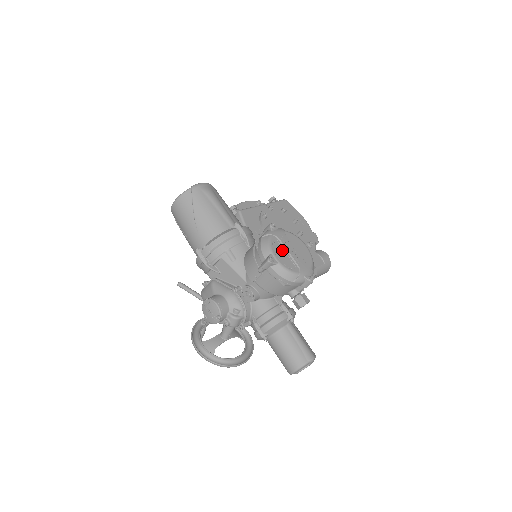
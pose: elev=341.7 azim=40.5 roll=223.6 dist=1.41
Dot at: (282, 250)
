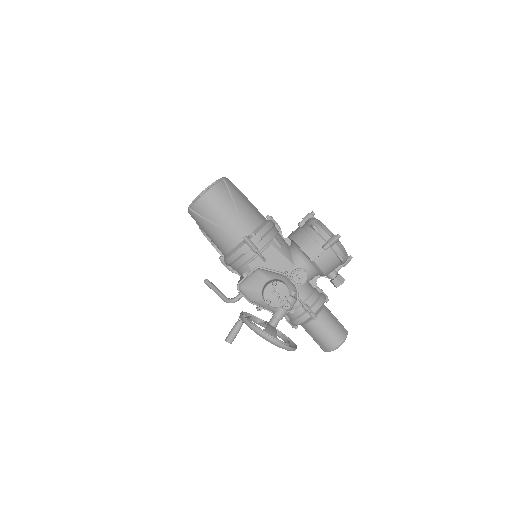
Dot at: occluded
